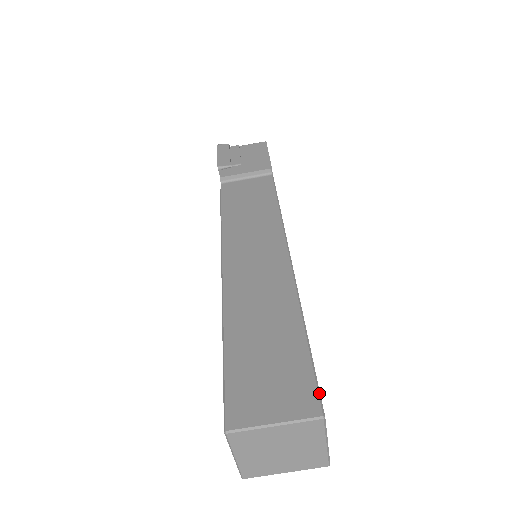
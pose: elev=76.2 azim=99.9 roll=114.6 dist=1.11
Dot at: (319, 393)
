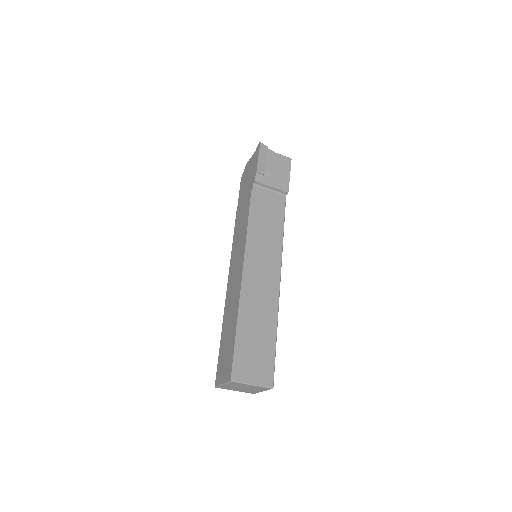
Dot at: occluded
